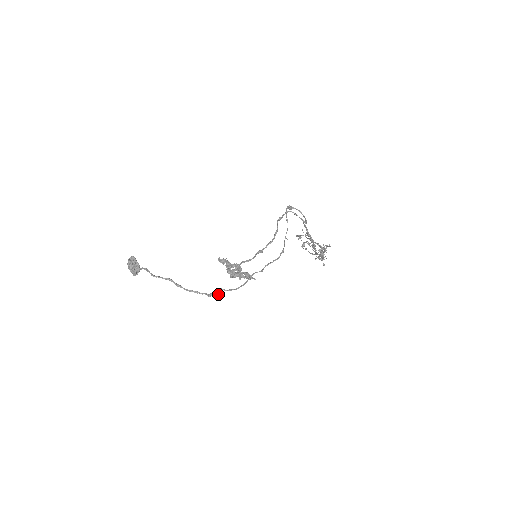
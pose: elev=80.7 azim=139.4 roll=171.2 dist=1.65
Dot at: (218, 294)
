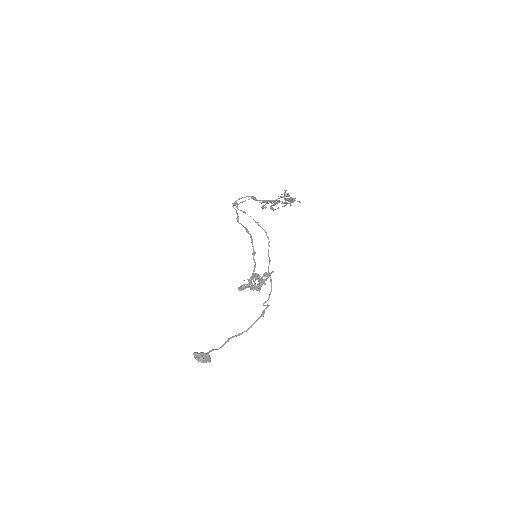
Dot at: (266, 308)
